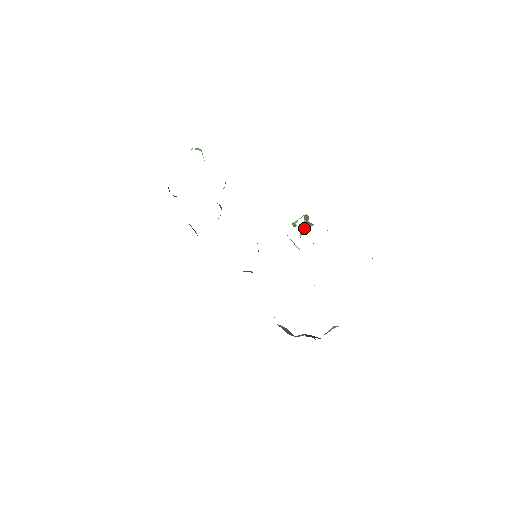
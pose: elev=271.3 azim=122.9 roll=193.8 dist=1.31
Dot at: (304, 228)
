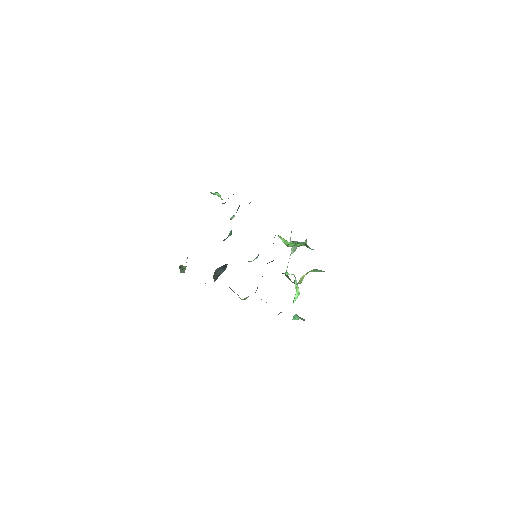
Dot at: (296, 294)
